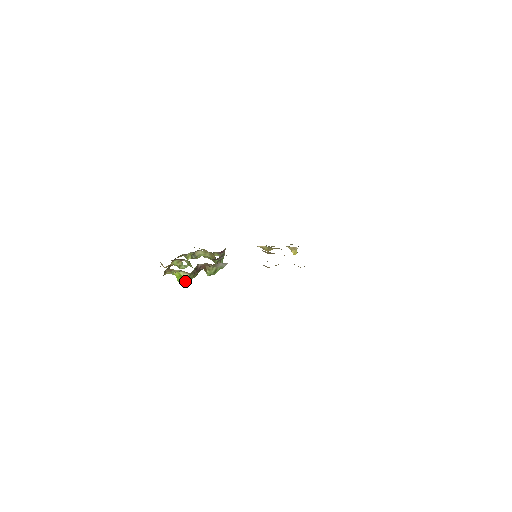
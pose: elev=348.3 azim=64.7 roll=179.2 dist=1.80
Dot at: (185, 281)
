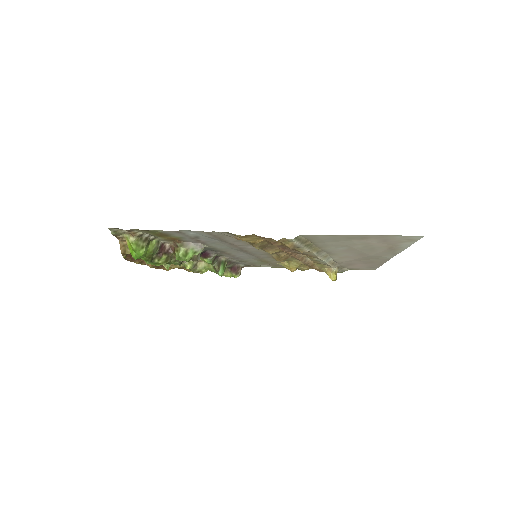
Dot at: (134, 249)
